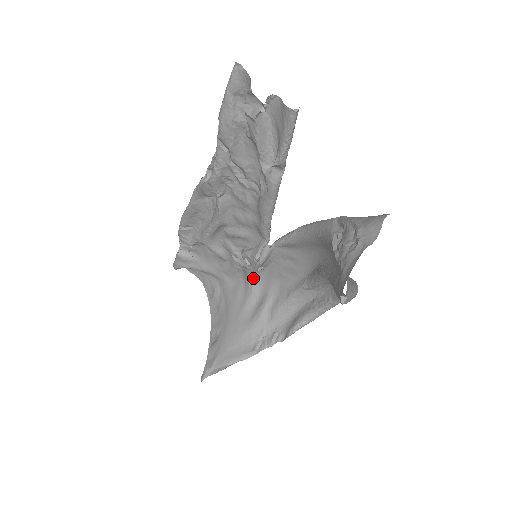
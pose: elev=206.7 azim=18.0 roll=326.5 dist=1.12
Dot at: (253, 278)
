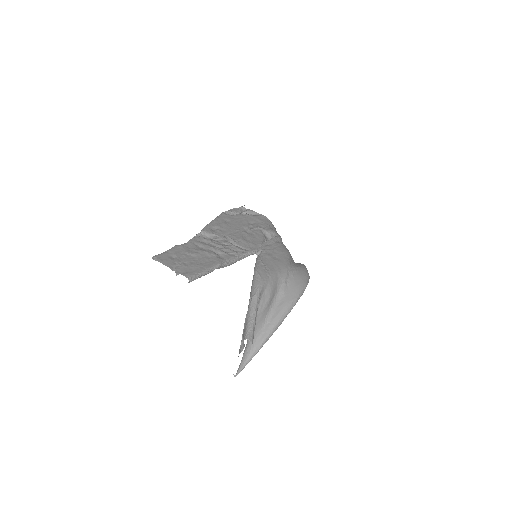
Dot at: occluded
